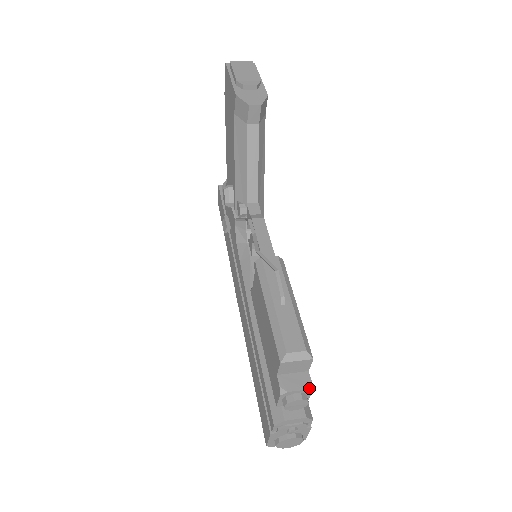
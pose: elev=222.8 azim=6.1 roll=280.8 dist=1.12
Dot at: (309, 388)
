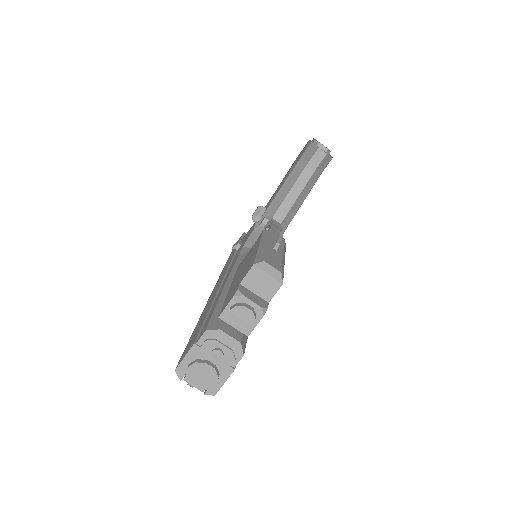
Dot at: (263, 309)
